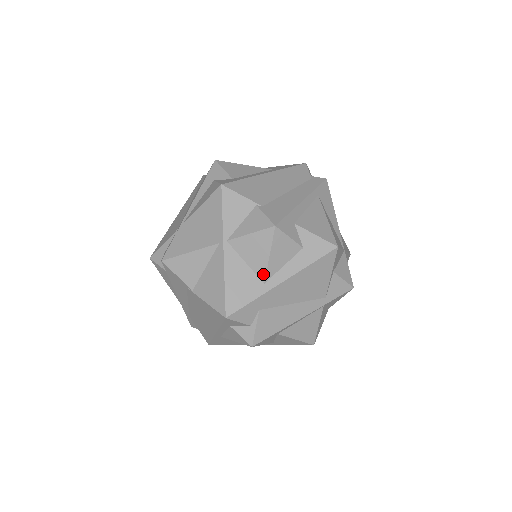
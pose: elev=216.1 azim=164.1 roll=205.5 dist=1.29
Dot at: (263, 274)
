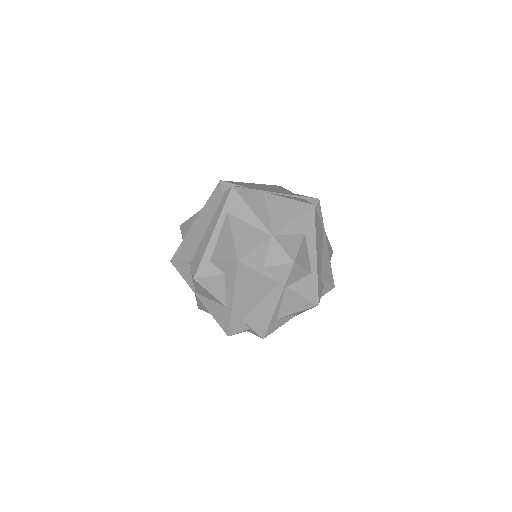
Dot at: (220, 303)
